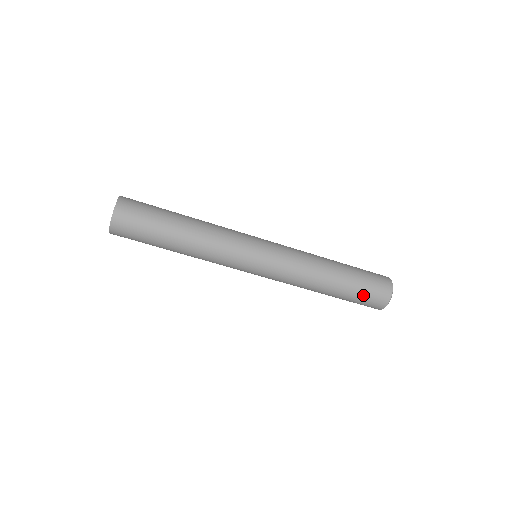
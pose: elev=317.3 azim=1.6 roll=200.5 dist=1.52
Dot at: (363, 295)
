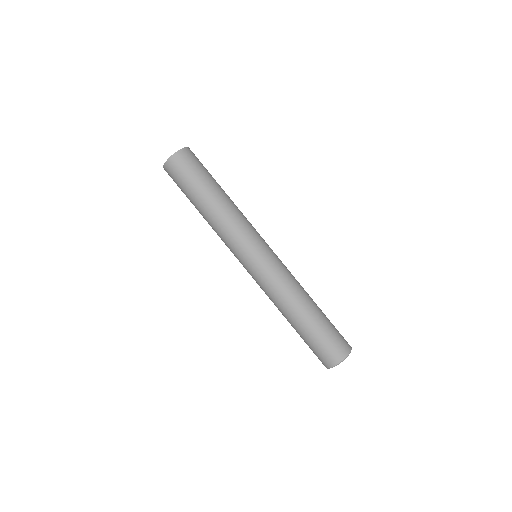
Dot at: (323, 340)
